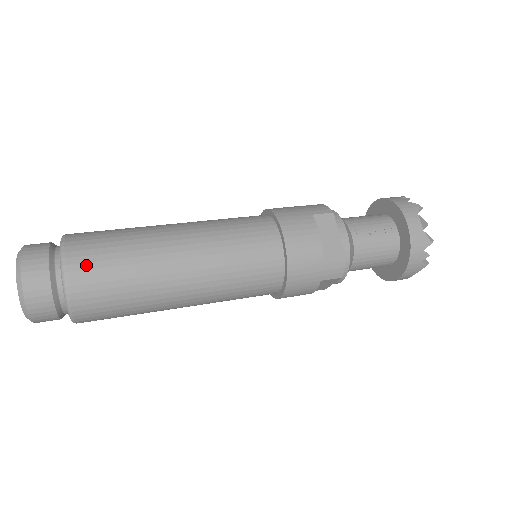
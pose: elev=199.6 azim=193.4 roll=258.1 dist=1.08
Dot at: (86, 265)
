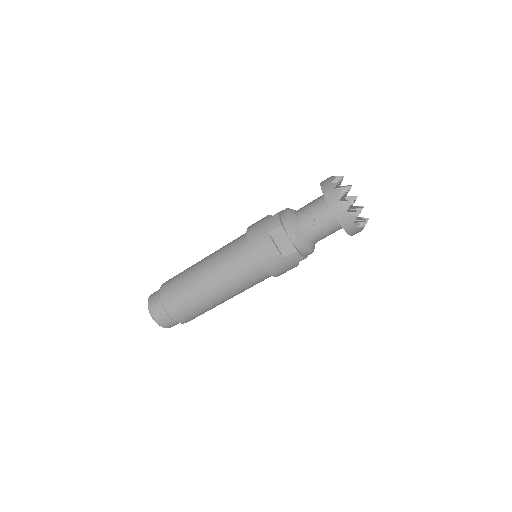
Dot at: (173, 307)
